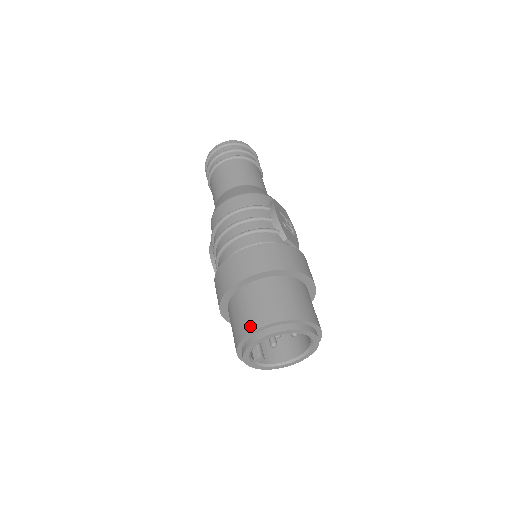
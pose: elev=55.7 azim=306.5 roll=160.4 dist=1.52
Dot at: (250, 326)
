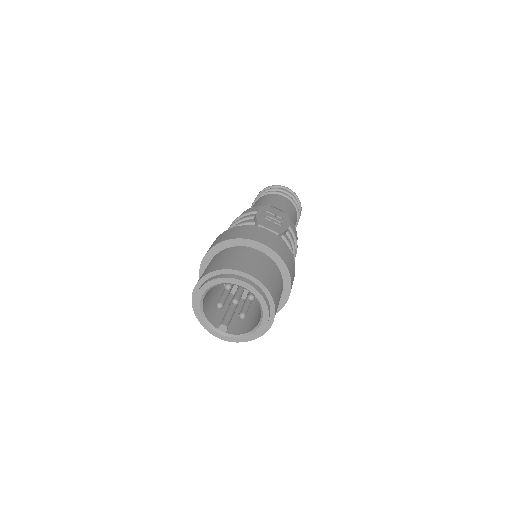
Dot at: occluded
